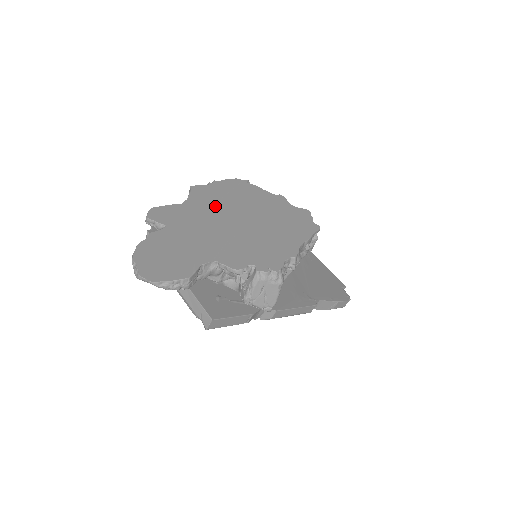
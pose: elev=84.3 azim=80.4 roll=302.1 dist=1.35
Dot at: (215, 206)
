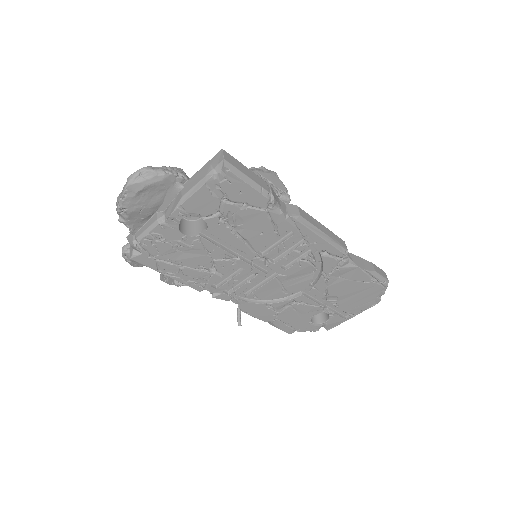
Dot at: occluded
